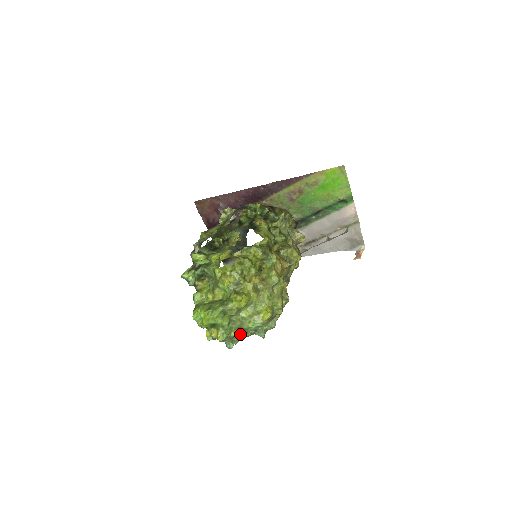
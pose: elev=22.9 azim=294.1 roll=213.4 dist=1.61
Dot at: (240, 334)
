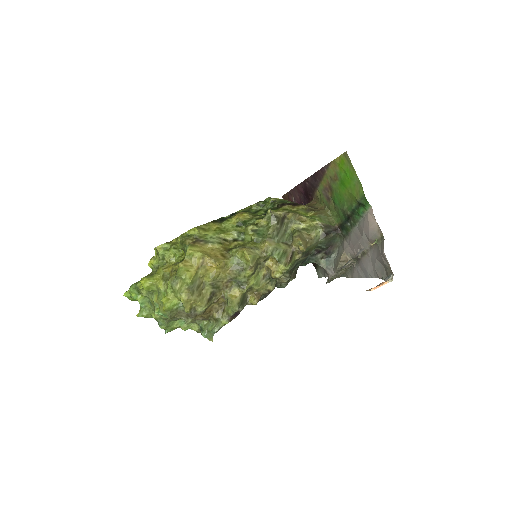
Dot at: (163, 320)
